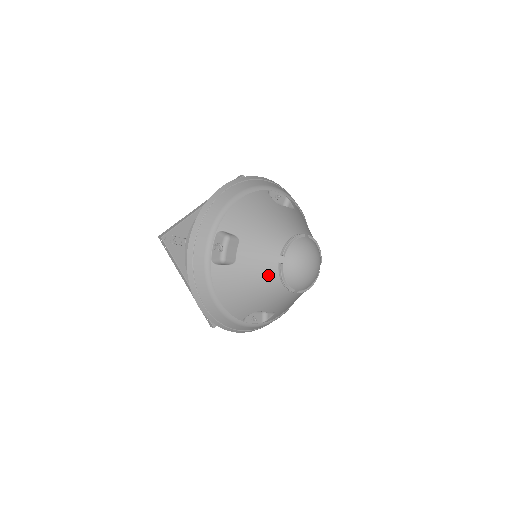
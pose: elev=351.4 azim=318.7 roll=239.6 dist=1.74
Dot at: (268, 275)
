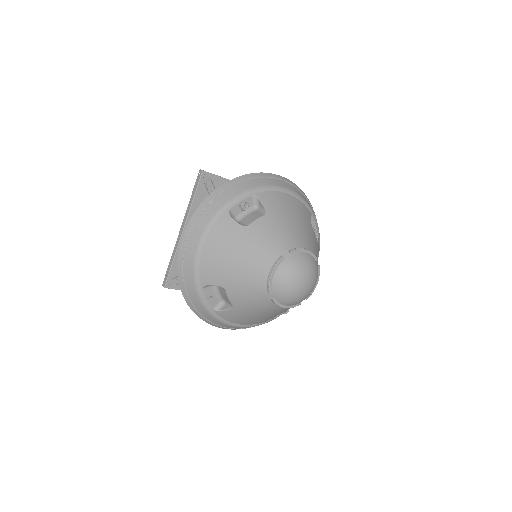
Dot at: (264, 258)
